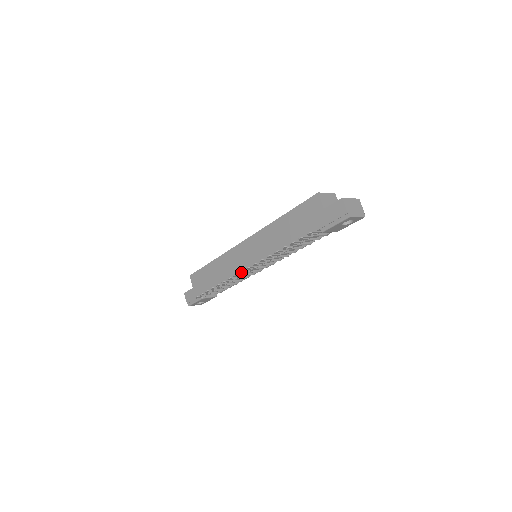
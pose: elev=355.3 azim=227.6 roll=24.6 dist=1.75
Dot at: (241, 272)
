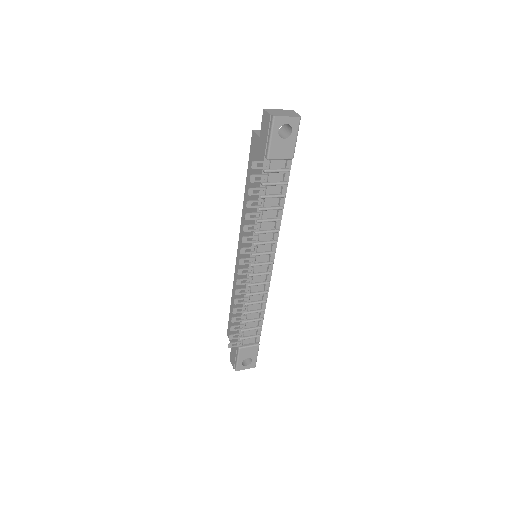
Dot at: (239, 273)
